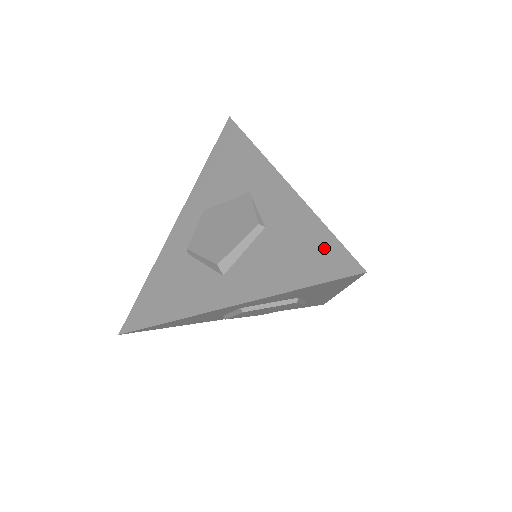
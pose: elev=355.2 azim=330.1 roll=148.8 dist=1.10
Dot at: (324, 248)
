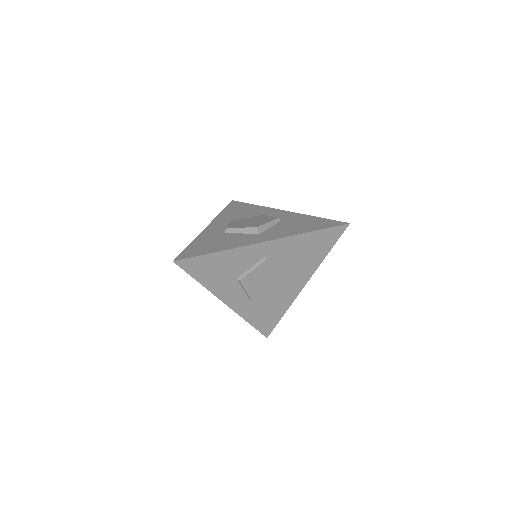
Dot at: (322, 221)
